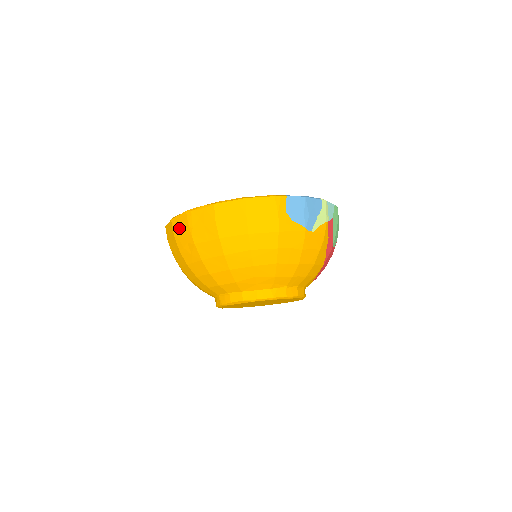
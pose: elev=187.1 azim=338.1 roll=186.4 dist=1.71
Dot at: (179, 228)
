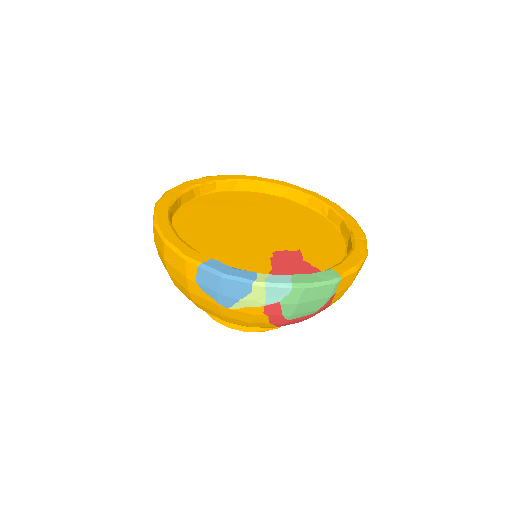
Dot at: occluded
